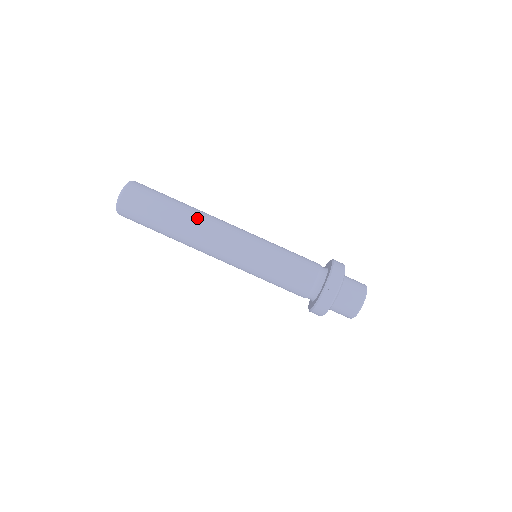
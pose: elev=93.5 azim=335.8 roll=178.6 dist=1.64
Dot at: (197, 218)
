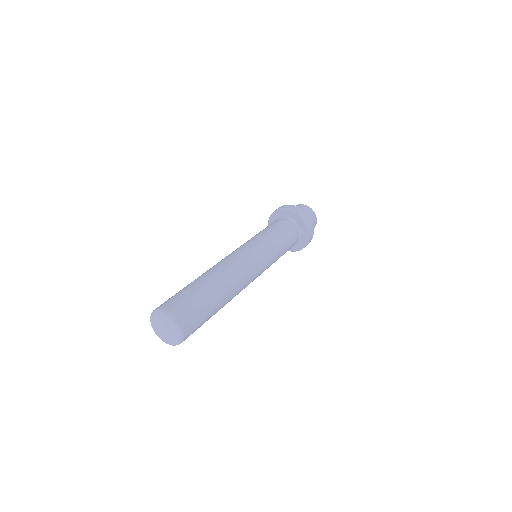
Dot at: (235, 292)
